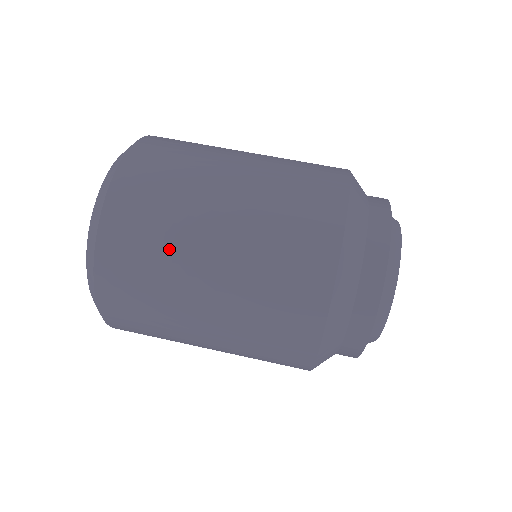
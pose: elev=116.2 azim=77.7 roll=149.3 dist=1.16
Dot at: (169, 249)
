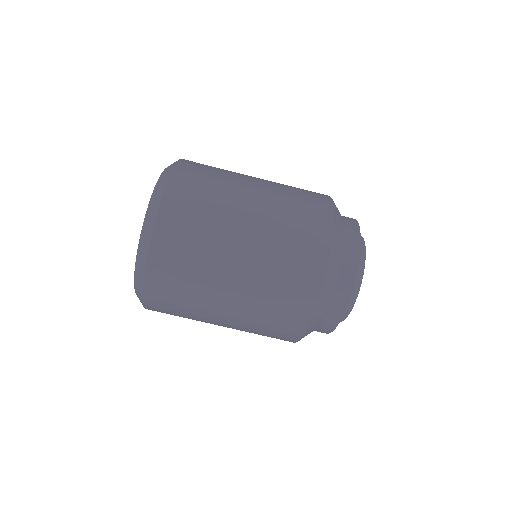
Dot at: occluded
